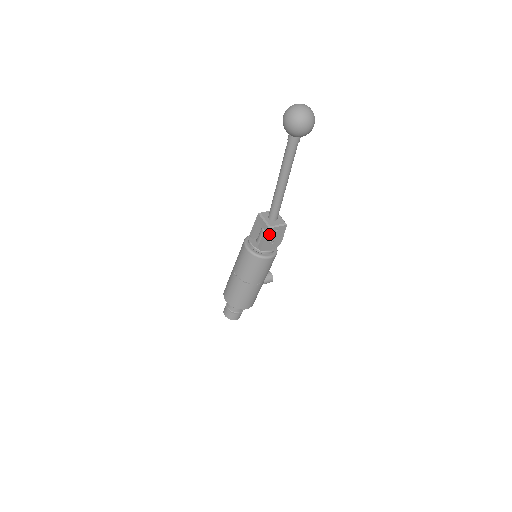
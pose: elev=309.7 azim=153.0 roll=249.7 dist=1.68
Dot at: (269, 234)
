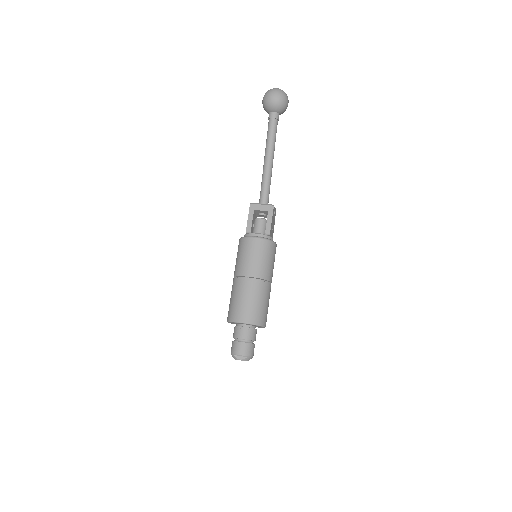
Dot at: (273, 214)
